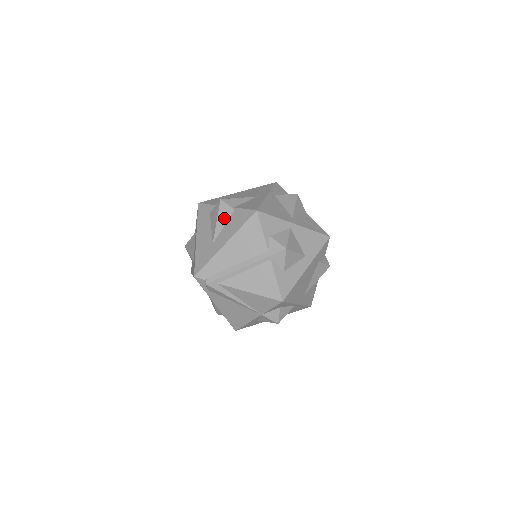
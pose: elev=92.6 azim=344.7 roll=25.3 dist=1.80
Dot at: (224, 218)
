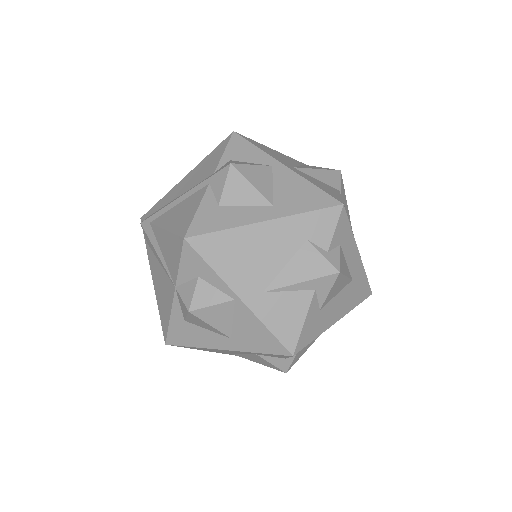
Dot at: occluded
